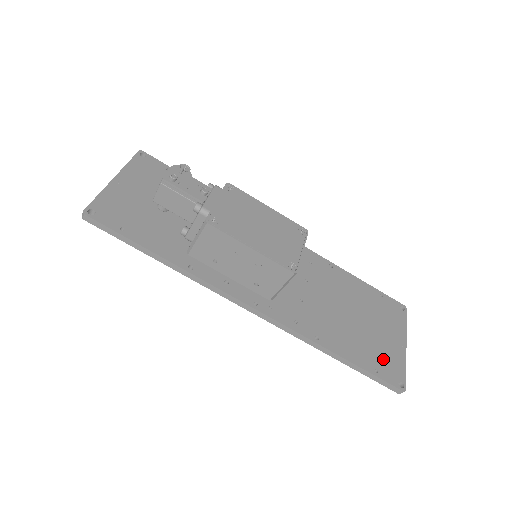
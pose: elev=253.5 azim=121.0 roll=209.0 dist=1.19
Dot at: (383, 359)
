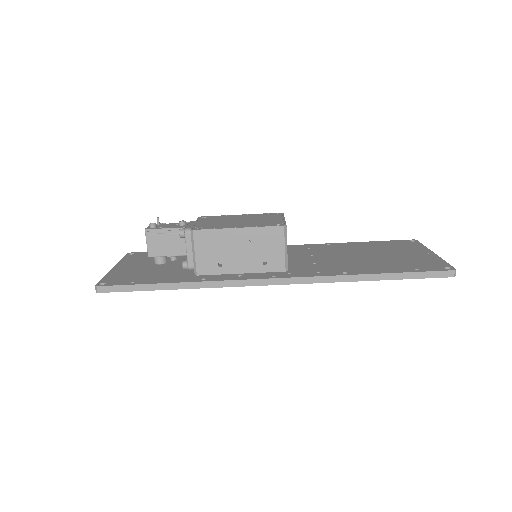
Dot at: (418, 264)
